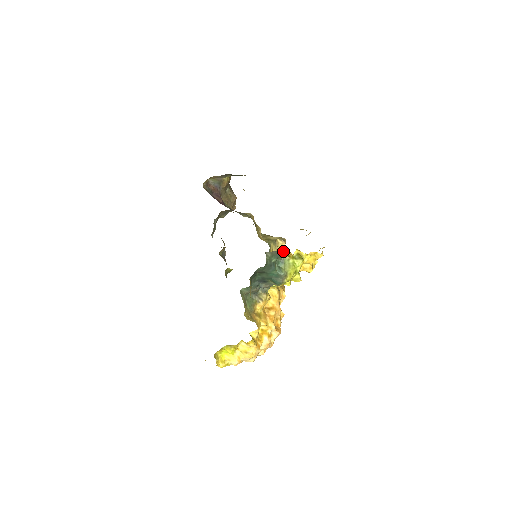
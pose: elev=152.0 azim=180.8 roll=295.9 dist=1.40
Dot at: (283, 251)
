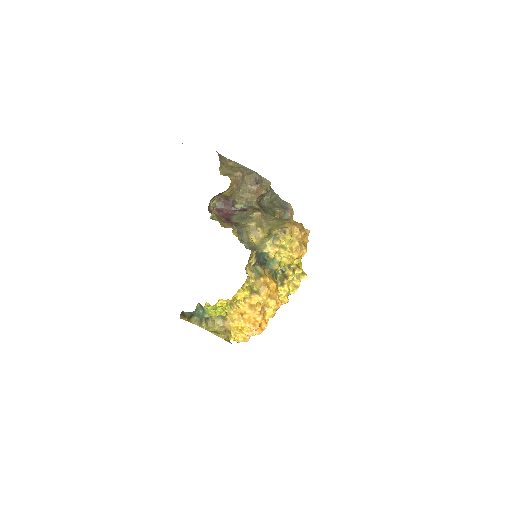
Dot at: occluded
